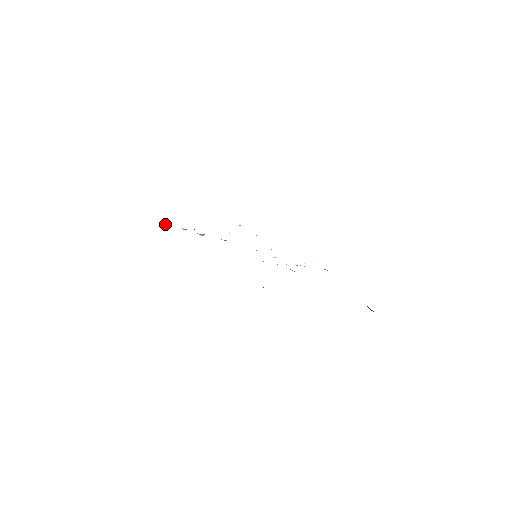
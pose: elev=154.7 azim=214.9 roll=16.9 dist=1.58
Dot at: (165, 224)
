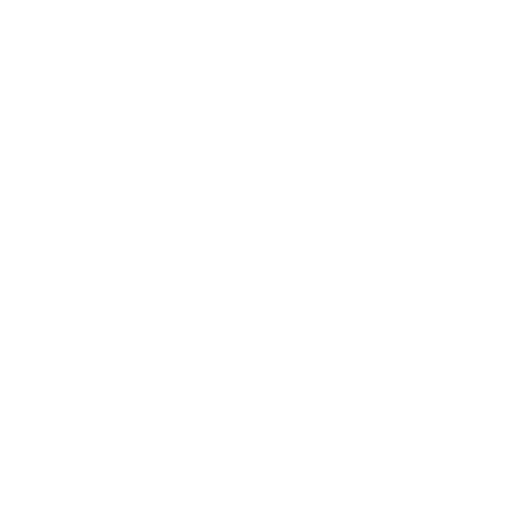
Dot at: occluded
